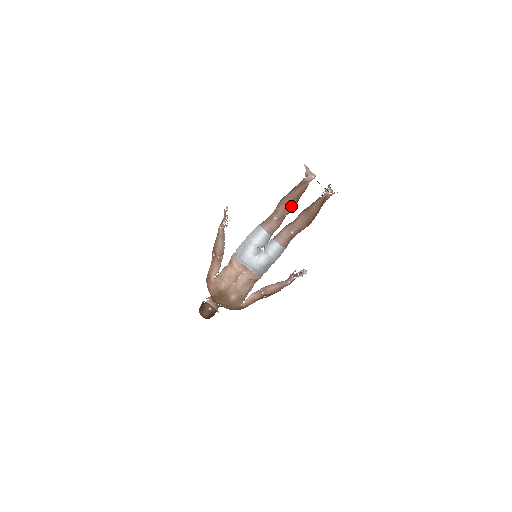
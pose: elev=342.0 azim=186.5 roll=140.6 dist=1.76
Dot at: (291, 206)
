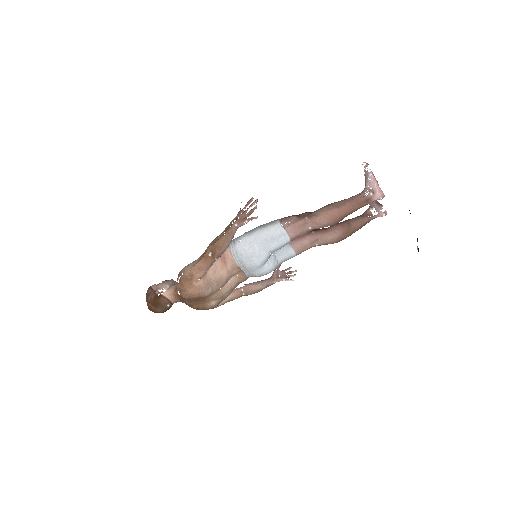
Dot at: (338, 222)
